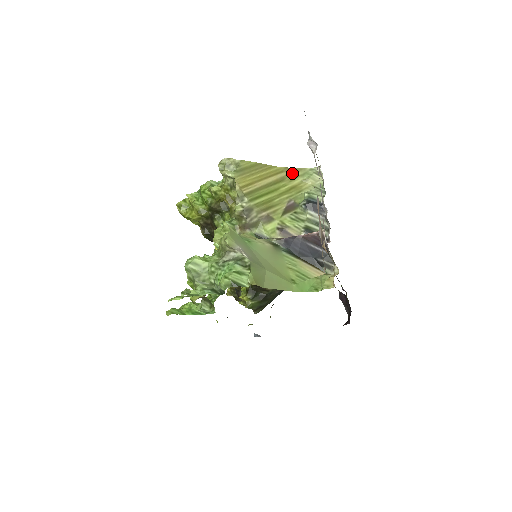
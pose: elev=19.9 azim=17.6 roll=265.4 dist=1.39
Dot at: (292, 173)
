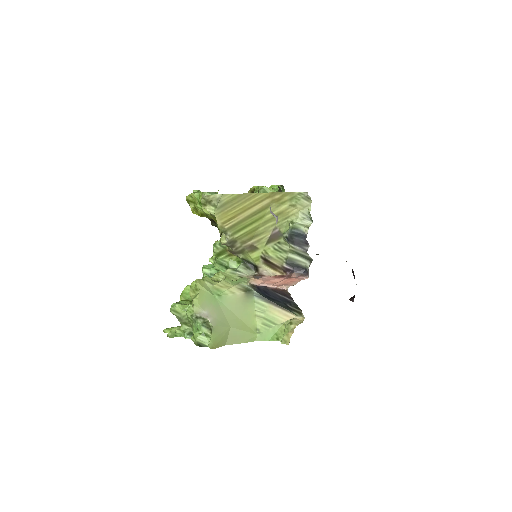
Dot at: (279, 198)
